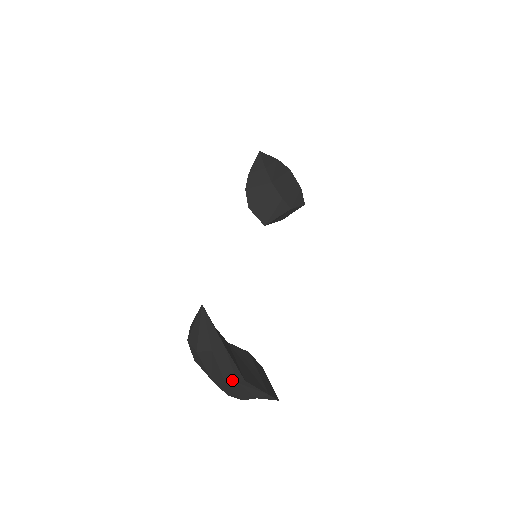
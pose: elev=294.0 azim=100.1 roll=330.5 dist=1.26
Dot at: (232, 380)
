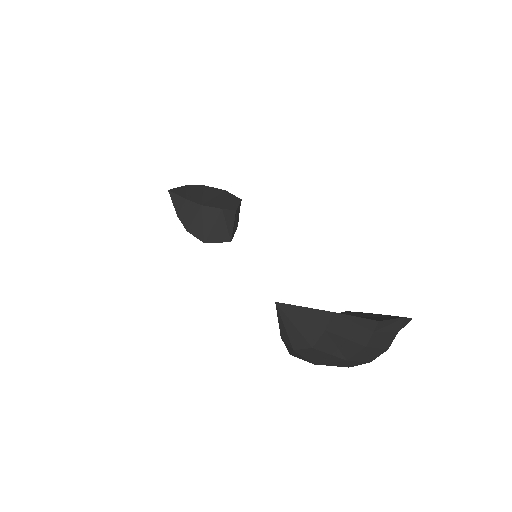
Dot at: (366, 336)
